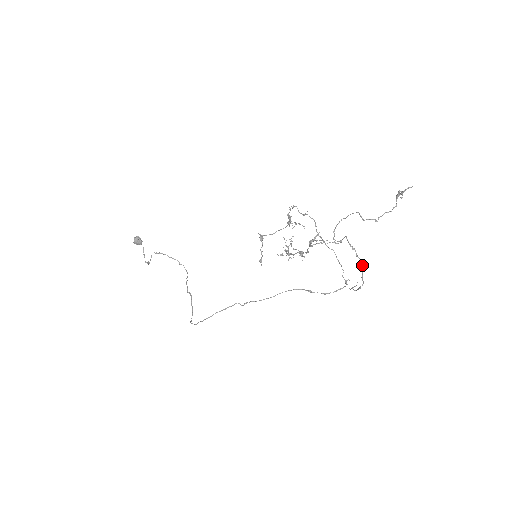
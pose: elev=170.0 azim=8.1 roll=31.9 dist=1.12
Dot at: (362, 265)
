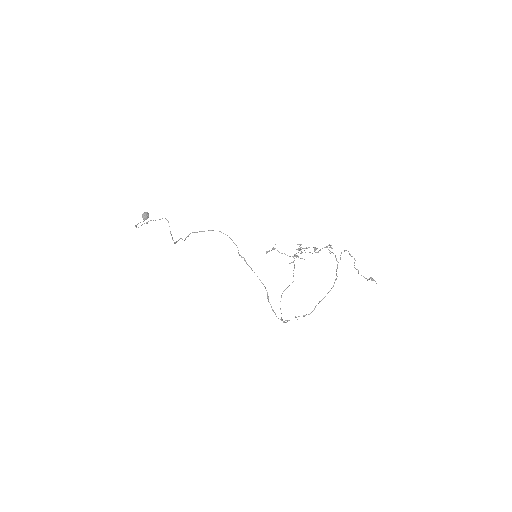
Dot at: occluded
